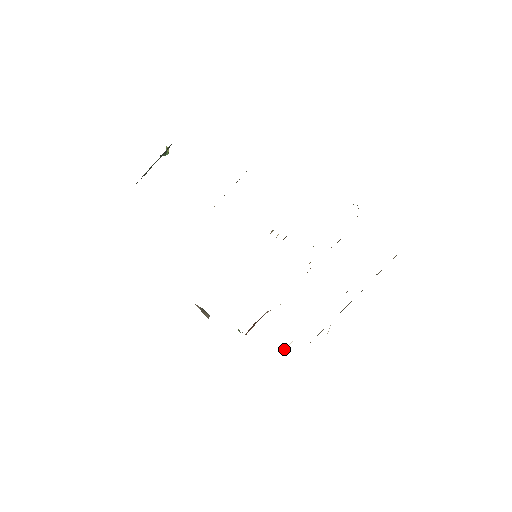
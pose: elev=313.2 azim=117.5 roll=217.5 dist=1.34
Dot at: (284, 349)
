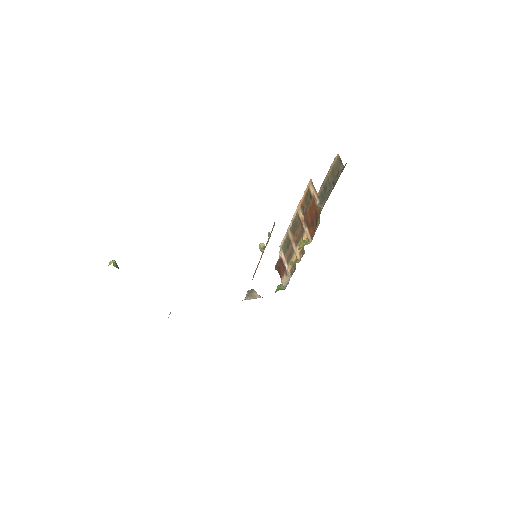
Dot at: occluded
